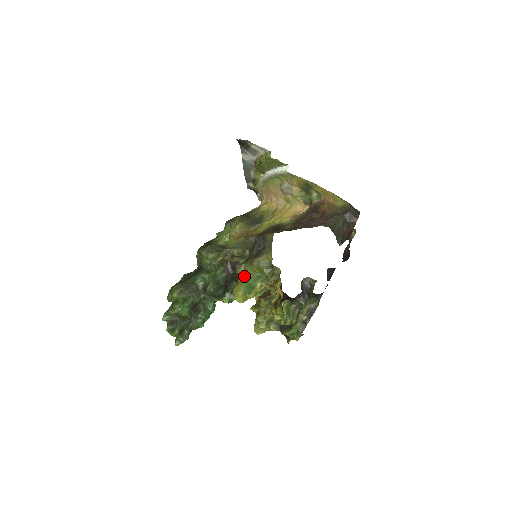
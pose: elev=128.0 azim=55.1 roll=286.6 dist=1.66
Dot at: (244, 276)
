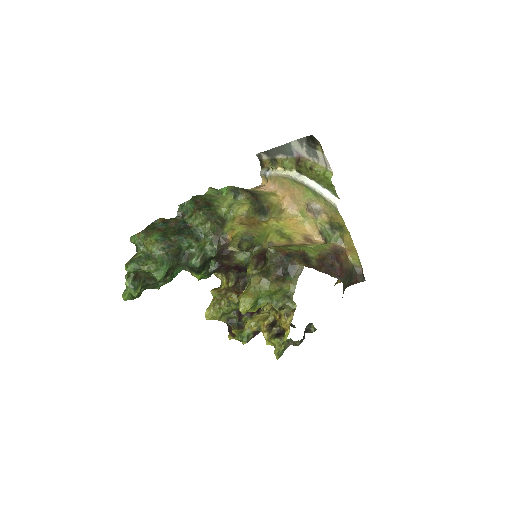
Dot at: (257, 289)
